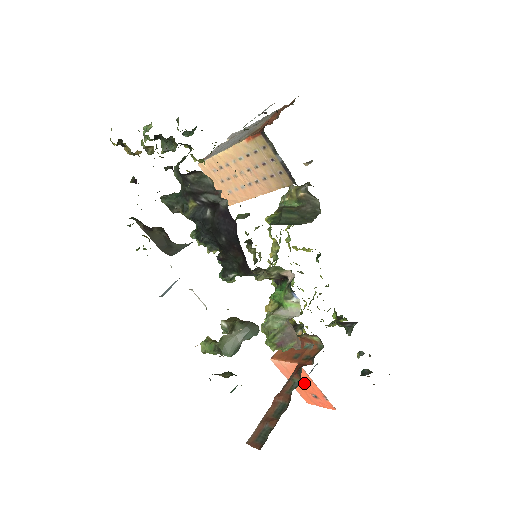
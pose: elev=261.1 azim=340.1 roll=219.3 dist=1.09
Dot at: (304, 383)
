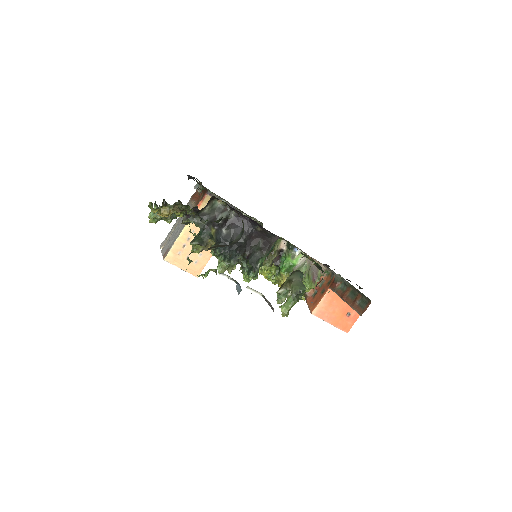
Dot at: (339, 308)
